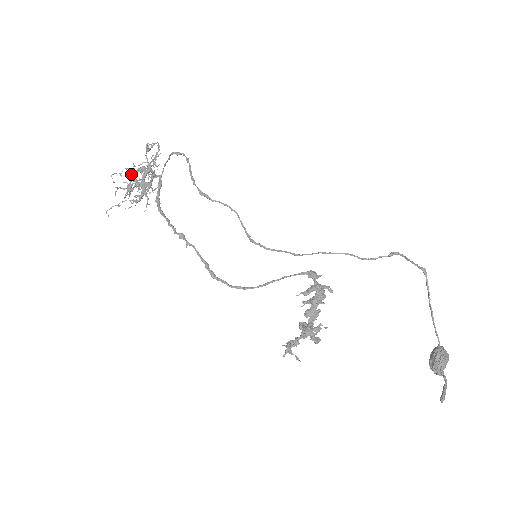
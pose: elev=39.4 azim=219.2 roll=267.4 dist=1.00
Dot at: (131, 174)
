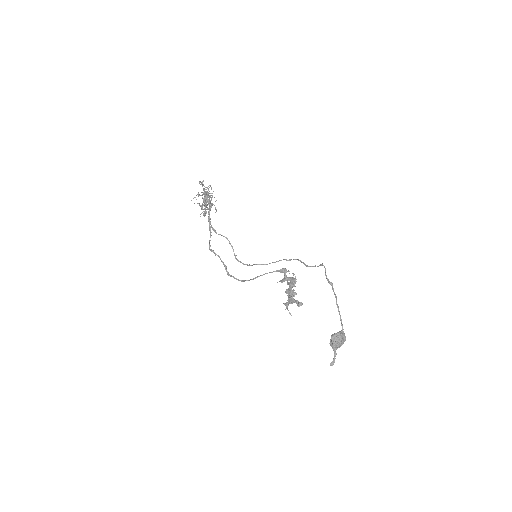
Dot at: occluded
